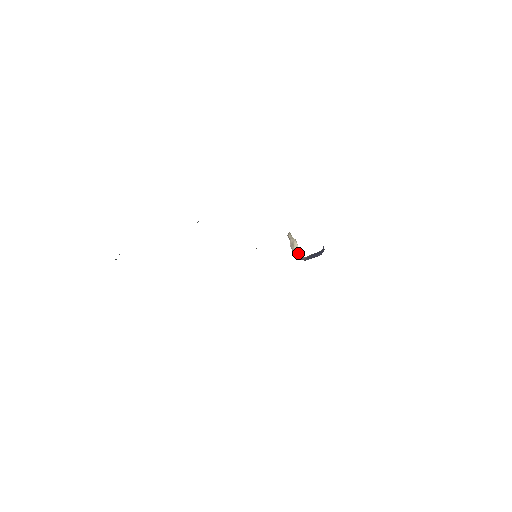
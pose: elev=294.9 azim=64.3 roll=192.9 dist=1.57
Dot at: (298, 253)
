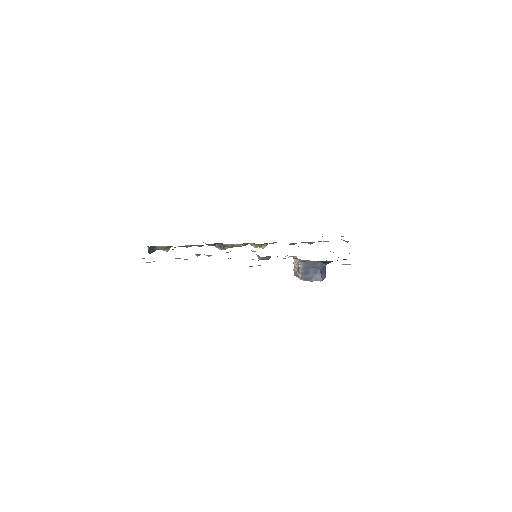
Dot at: (297, 266)
